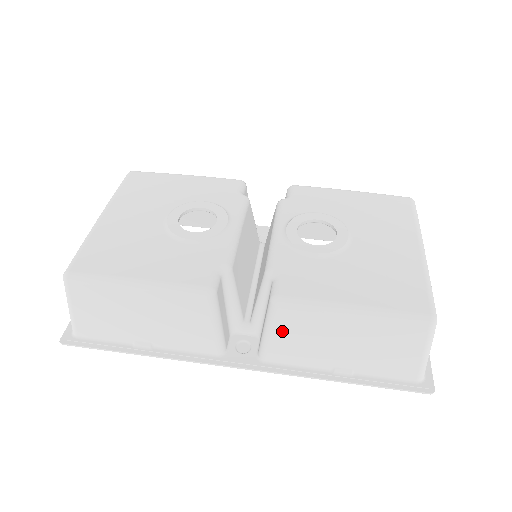
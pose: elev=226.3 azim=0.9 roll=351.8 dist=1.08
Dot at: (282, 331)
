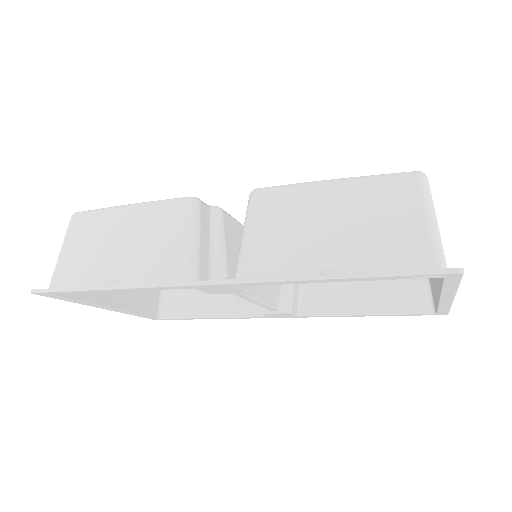
Dot at: (260, 225)
